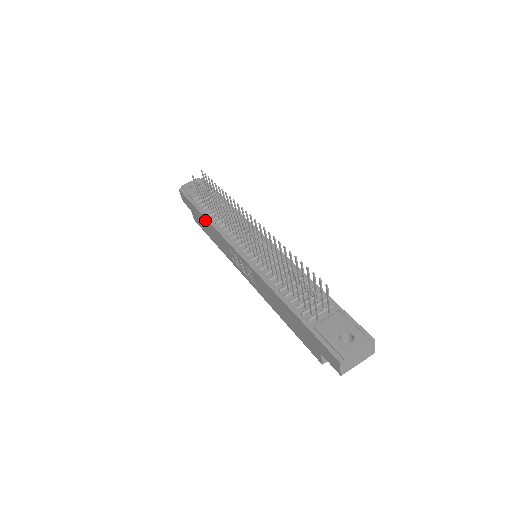
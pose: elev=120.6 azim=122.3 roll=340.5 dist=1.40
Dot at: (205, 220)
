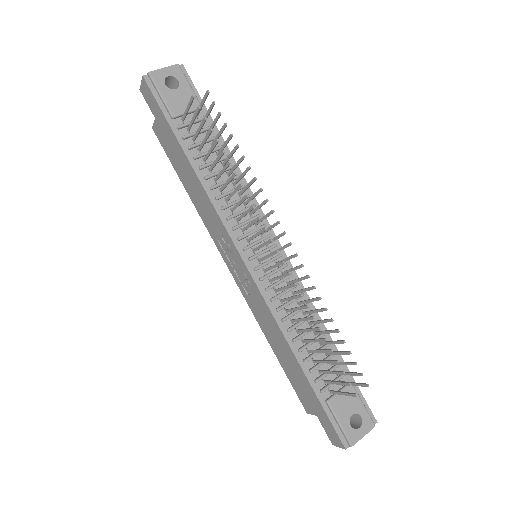
Dot at: (189, 167)
